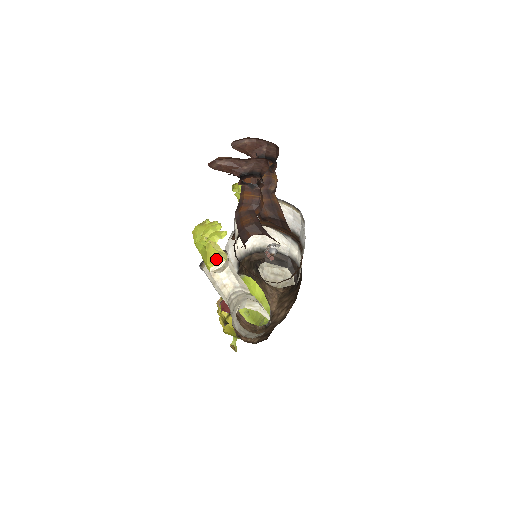
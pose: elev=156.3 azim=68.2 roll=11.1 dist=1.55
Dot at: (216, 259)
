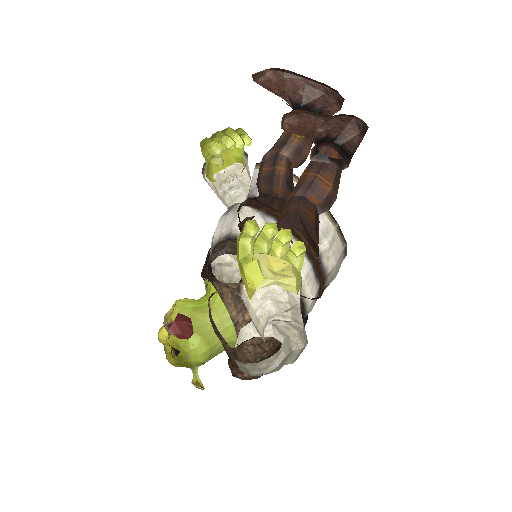
Dot at: (254, 283)
